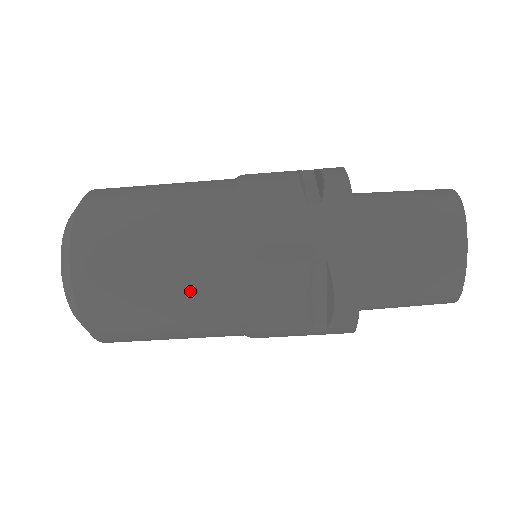
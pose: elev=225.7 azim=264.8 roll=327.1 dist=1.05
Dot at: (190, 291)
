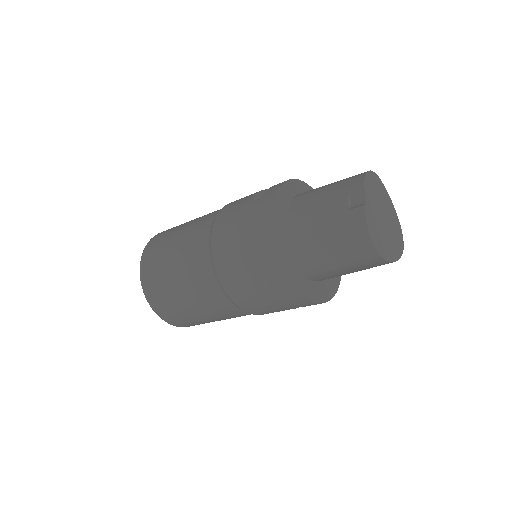
Dot at: occluded
